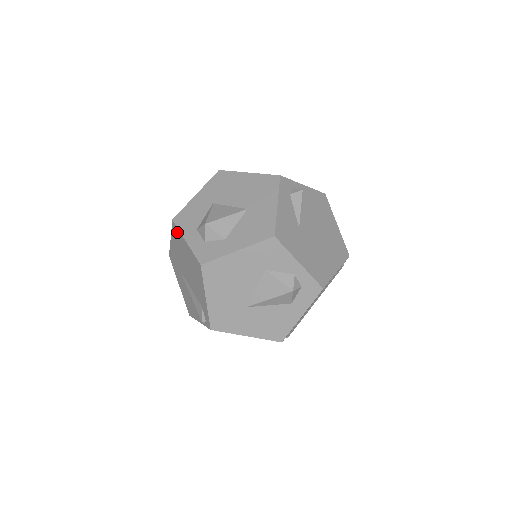
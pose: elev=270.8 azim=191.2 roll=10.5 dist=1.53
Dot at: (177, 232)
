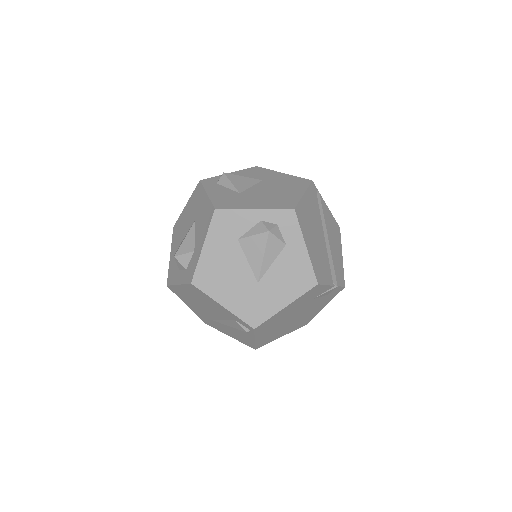
Dot at: (175, 289)
